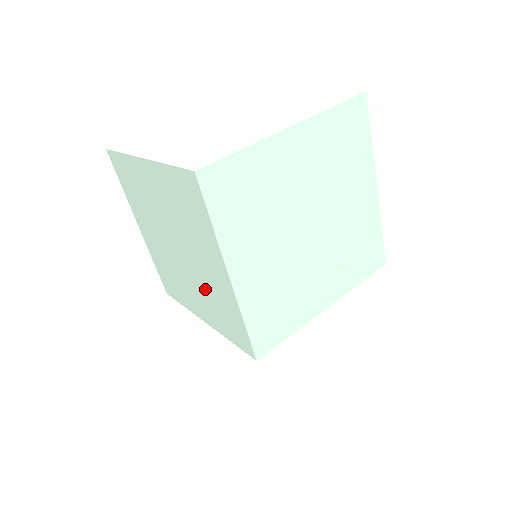
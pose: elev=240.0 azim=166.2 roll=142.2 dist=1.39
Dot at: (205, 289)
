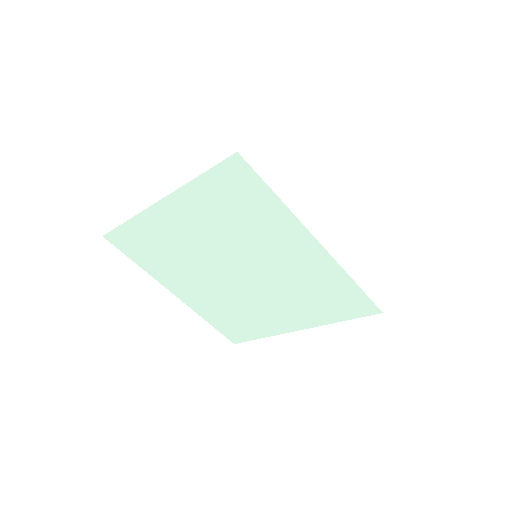
Dot at: (234, 303)
